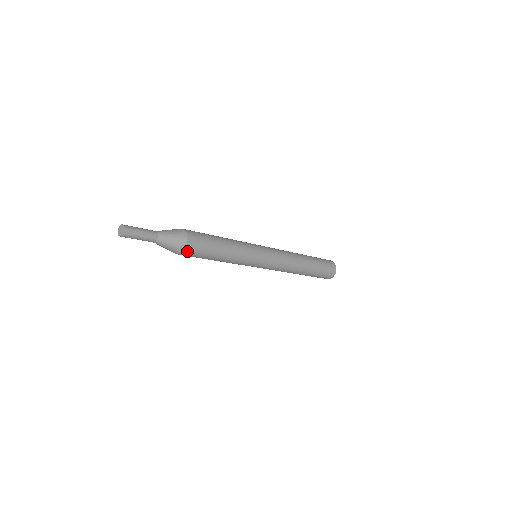
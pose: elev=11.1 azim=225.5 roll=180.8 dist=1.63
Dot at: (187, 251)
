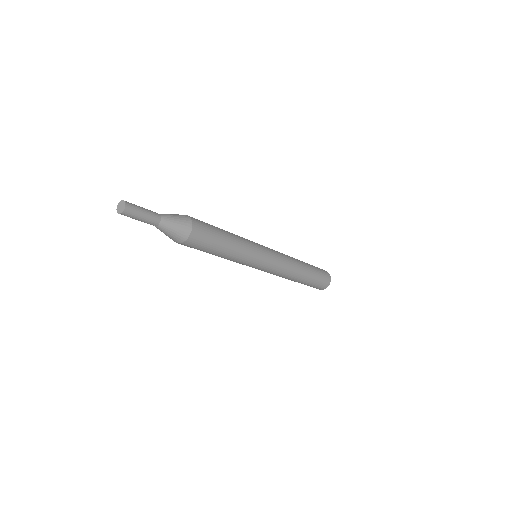
Dot at: (195, 230)
